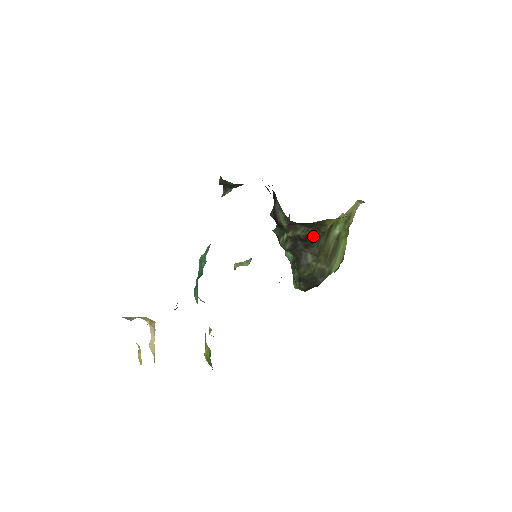
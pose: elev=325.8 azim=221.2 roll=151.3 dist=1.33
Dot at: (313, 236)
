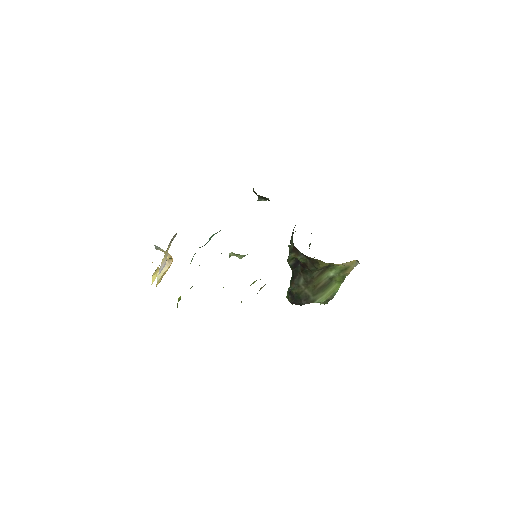
Dot at: (308, 266)
